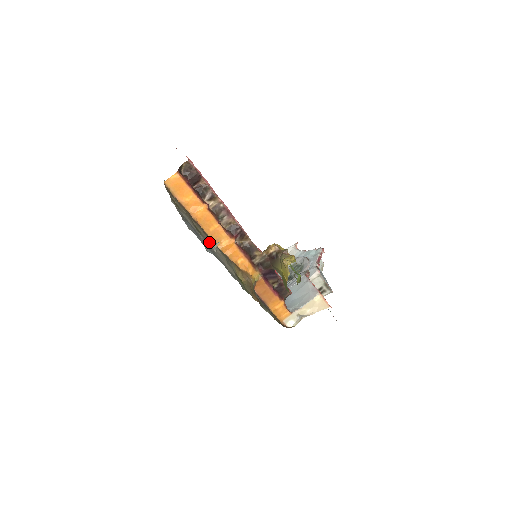
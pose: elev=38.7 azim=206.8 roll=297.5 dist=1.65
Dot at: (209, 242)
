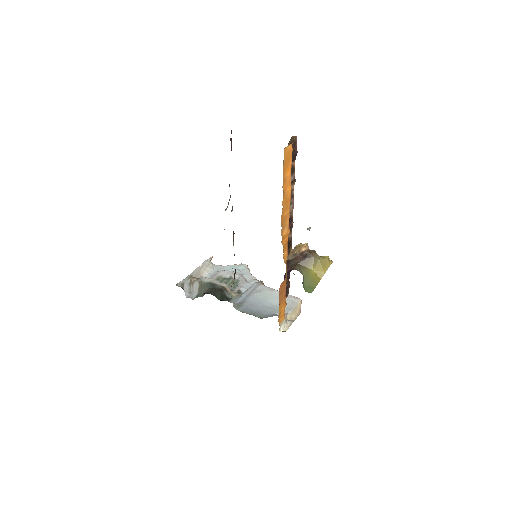
Dot at: occluded
